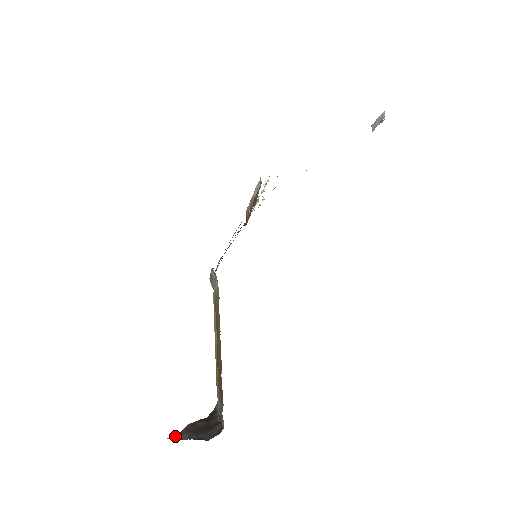
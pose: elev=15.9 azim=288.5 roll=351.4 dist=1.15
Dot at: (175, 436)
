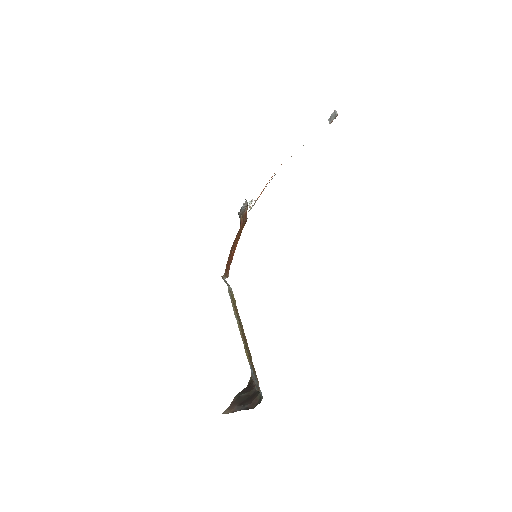
Dot at: (227, 410)
